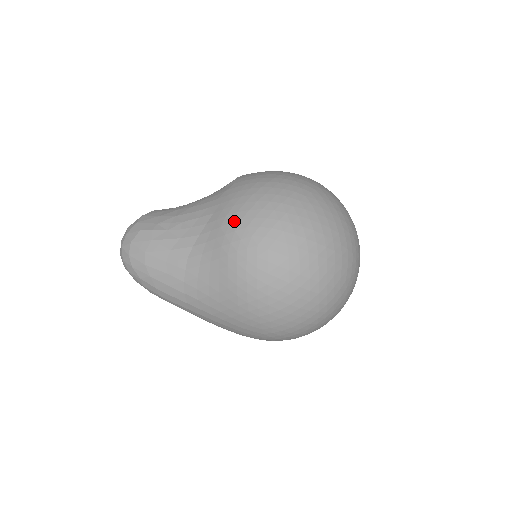
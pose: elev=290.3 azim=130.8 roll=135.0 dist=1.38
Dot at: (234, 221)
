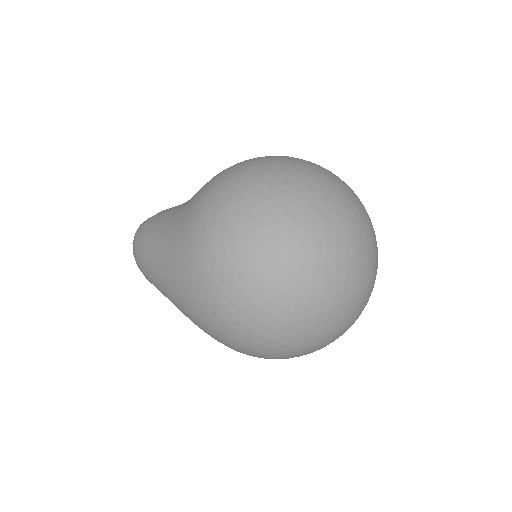
Dot at: occluded
